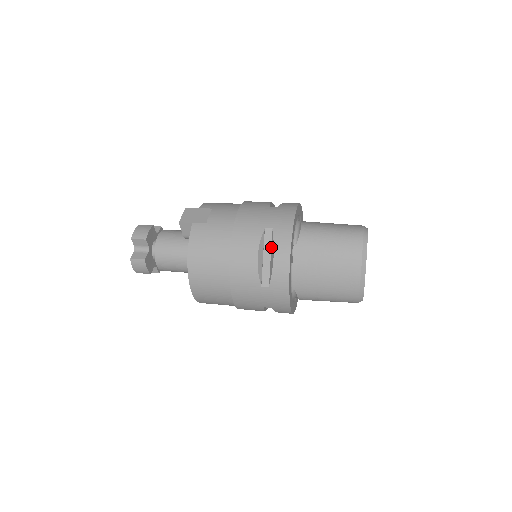
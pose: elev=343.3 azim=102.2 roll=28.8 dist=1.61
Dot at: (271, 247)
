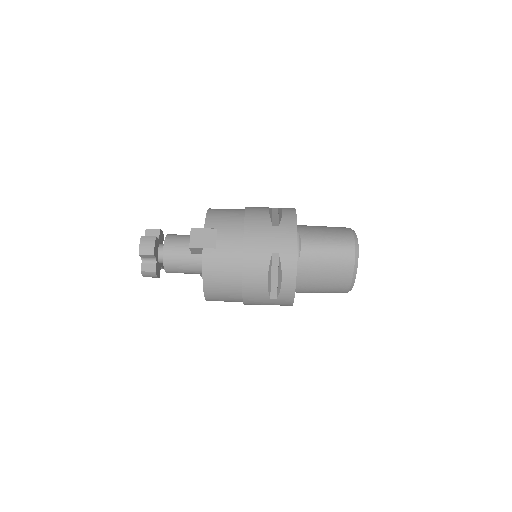
Dot at: (278, 269)
